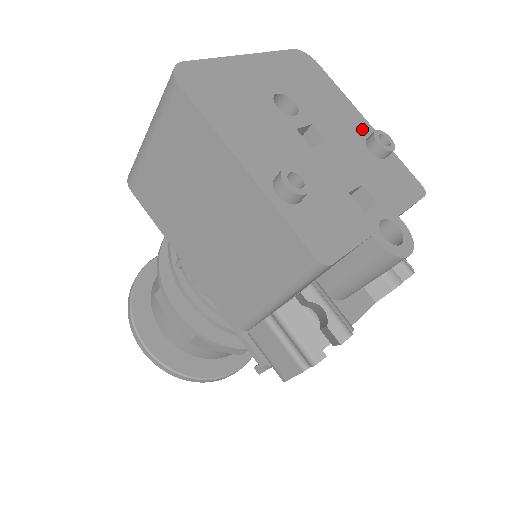
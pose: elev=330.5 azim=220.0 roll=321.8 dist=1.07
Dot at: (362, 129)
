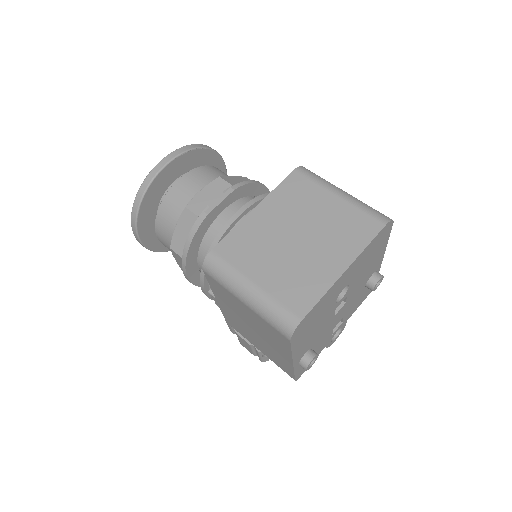
Dot at: (375, 269)
